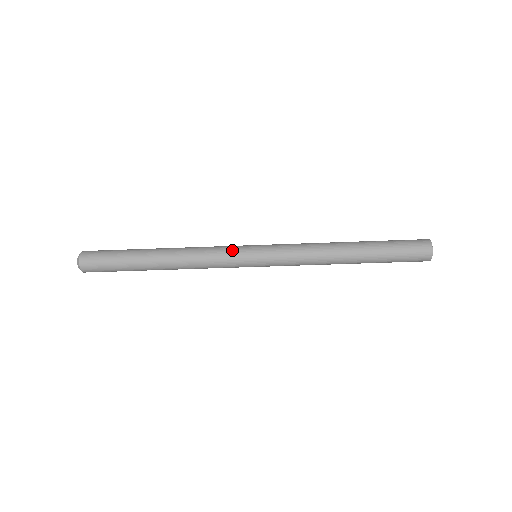
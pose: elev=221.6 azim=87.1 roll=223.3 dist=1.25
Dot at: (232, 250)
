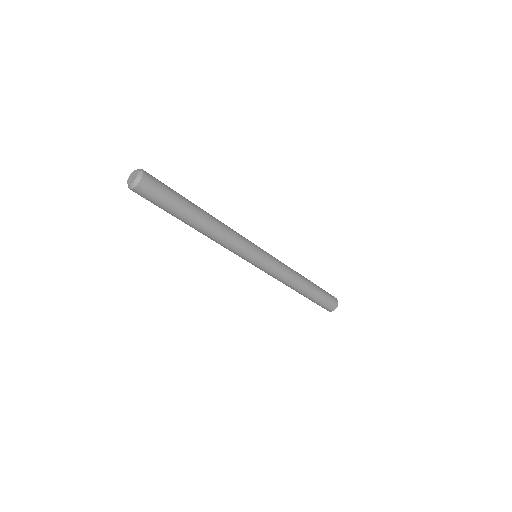
Dot at: (250, 249)
